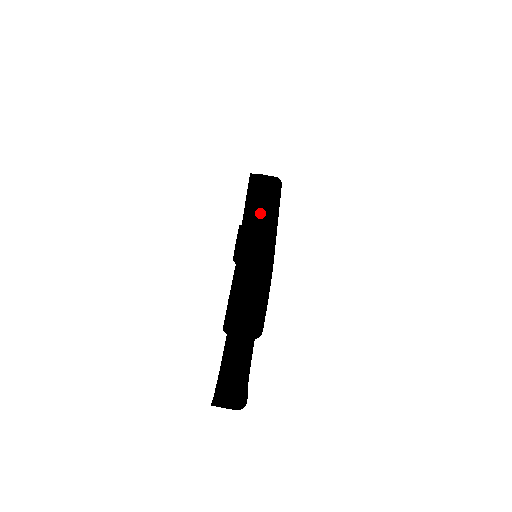
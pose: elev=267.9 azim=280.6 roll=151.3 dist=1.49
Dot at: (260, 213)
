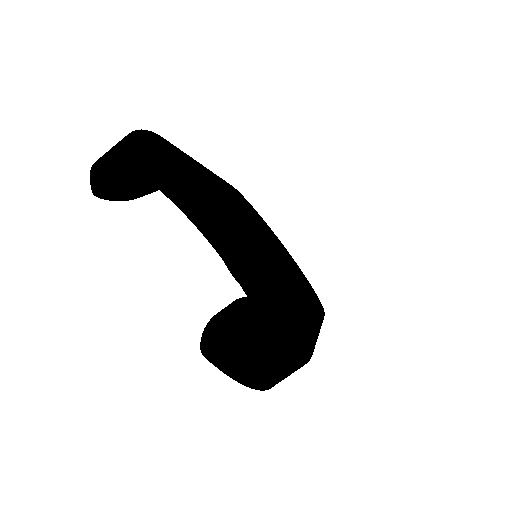
Dot at: occluded
